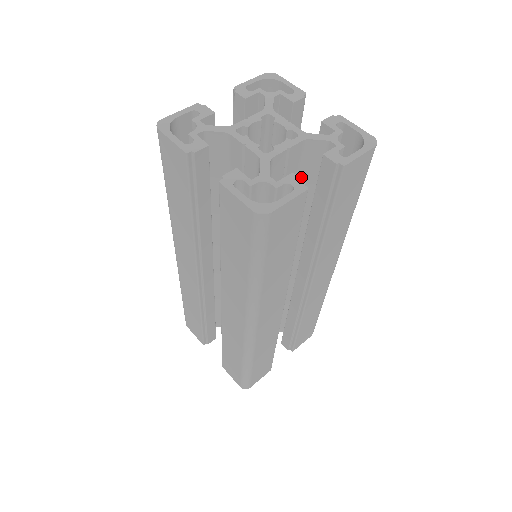
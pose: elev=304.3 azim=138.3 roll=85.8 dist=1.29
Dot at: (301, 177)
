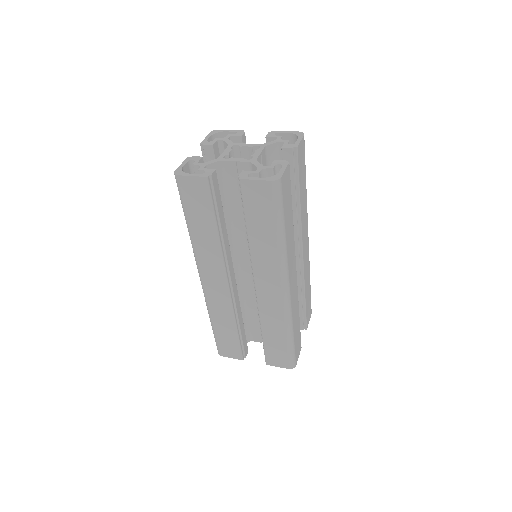
Dot at: occluded
